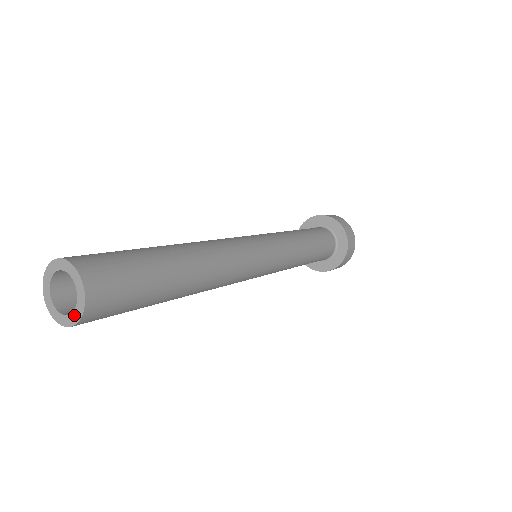
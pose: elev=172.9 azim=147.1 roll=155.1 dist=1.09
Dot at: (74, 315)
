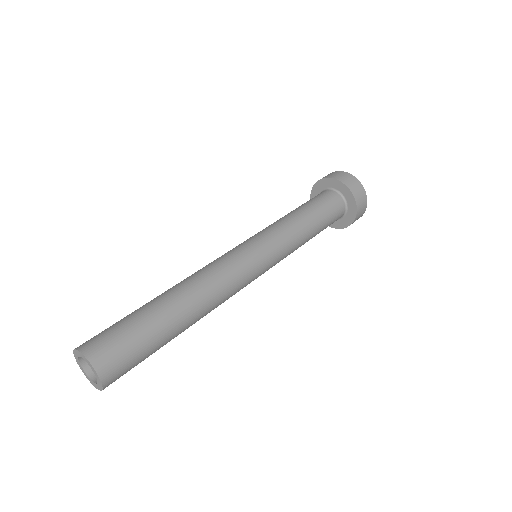
Dot at: (98, 386)
